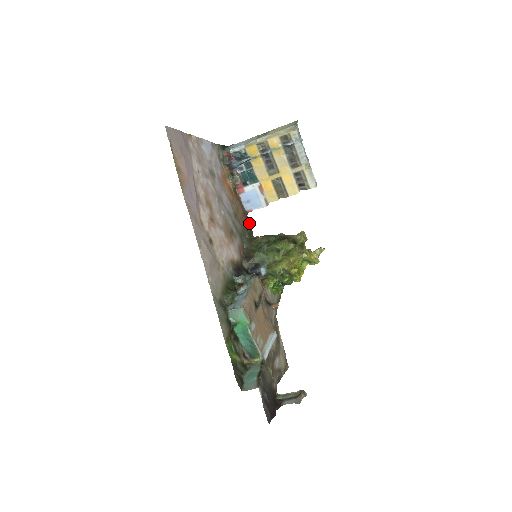
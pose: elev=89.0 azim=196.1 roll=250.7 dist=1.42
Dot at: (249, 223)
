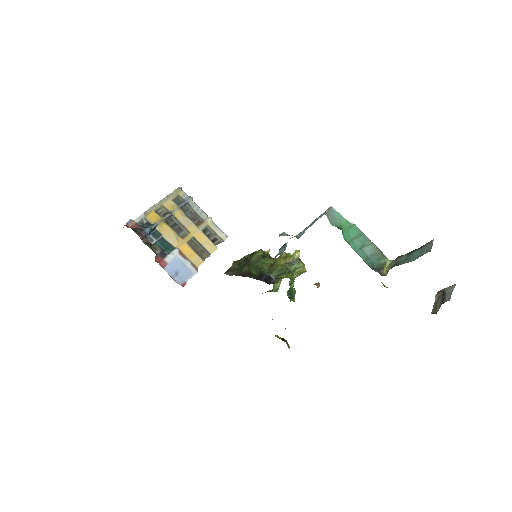
Dot at: occluded
